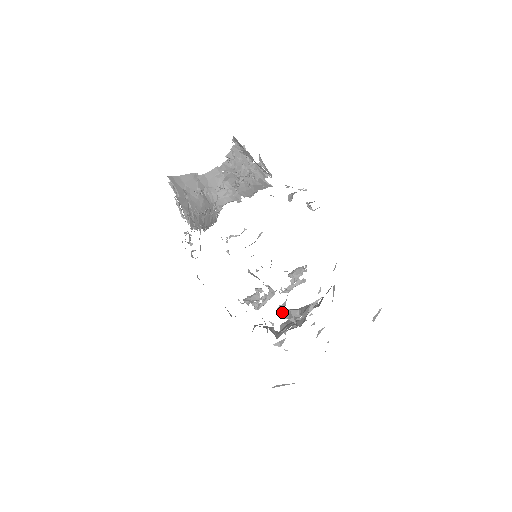
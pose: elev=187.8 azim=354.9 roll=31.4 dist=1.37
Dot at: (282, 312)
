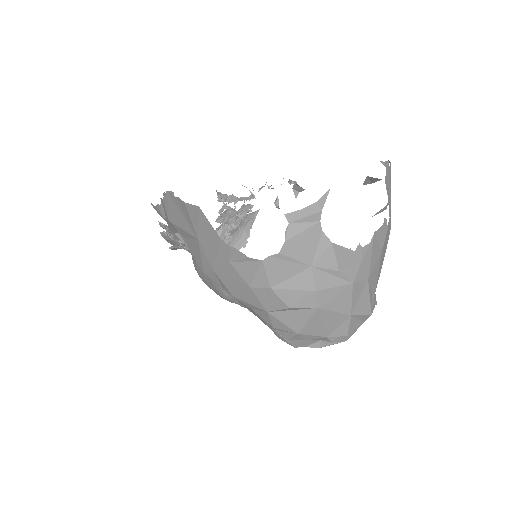
Dot at: occluded
